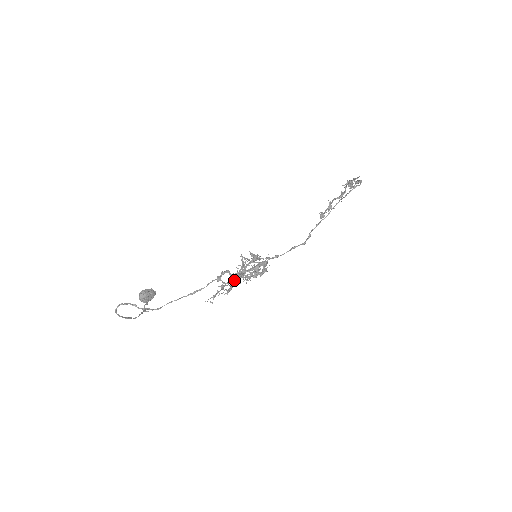
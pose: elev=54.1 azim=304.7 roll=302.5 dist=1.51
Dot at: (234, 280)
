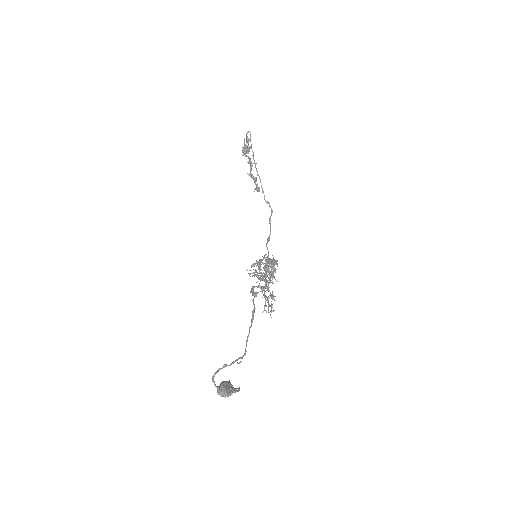
Dot at: (265, 280)
